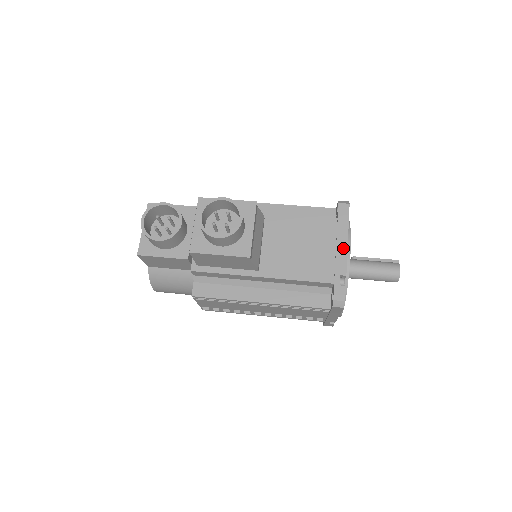
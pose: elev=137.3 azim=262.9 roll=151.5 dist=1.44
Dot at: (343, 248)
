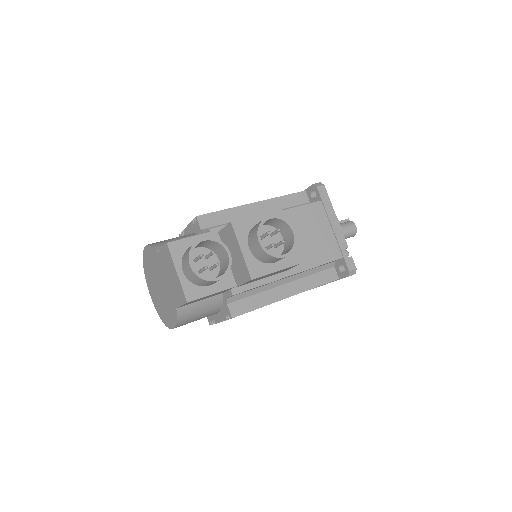
Dot at: (337, 225)
